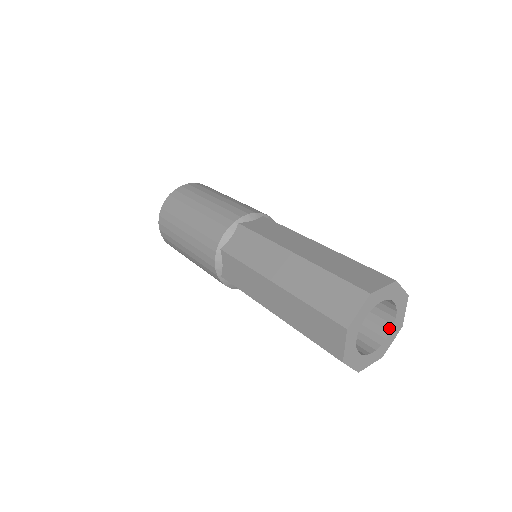
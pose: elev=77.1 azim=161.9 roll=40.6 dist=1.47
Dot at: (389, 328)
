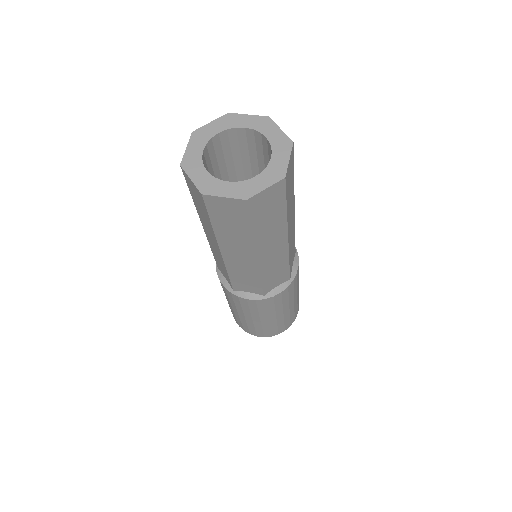
Dot at: (271, 152)
